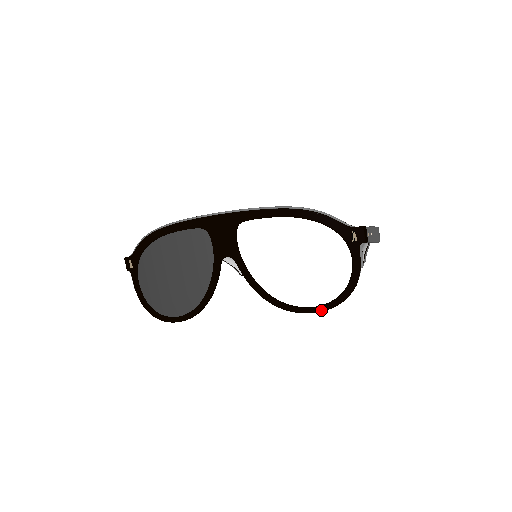
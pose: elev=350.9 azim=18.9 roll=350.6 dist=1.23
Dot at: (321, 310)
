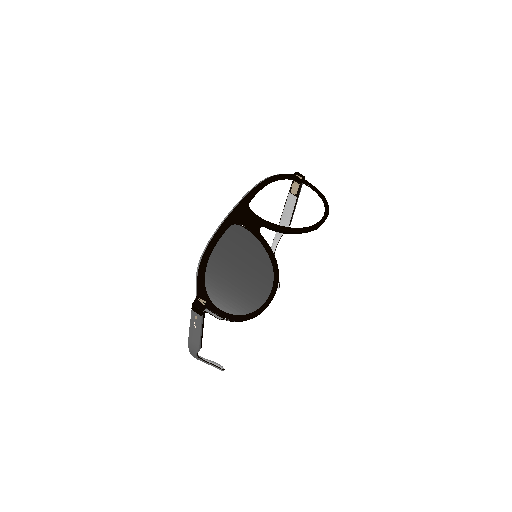
Dot at: (327, 215)
